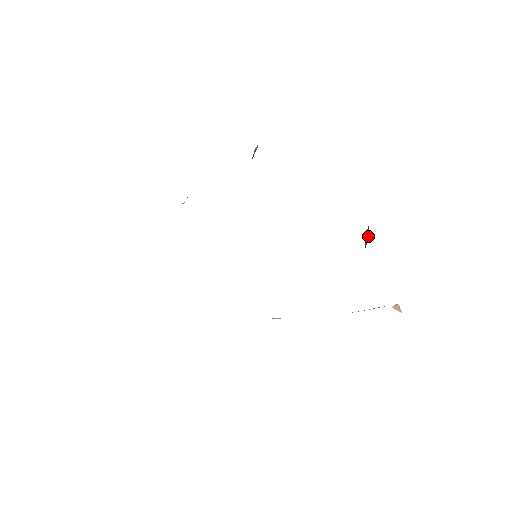
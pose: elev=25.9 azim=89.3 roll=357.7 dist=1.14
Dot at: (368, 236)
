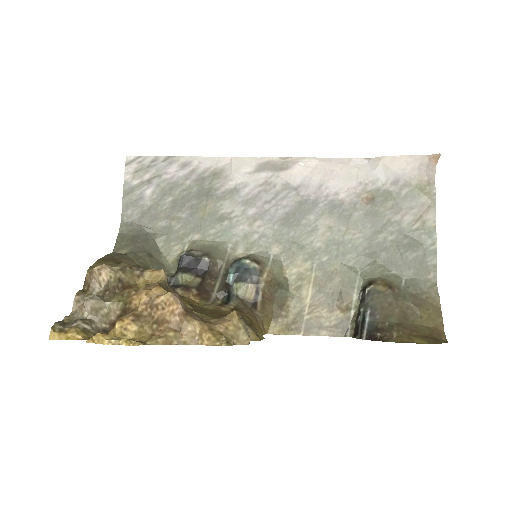
Dot at: (356, 332)
